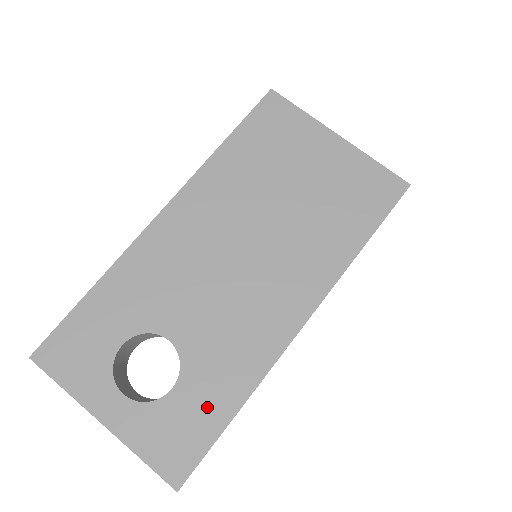
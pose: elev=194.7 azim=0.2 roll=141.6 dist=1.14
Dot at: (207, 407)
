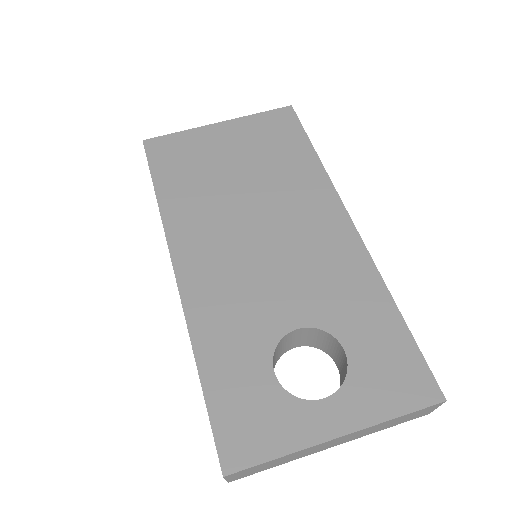
Dot at: (379, 331)
